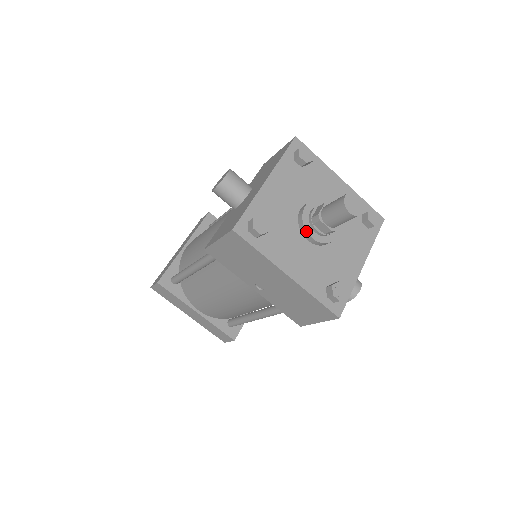
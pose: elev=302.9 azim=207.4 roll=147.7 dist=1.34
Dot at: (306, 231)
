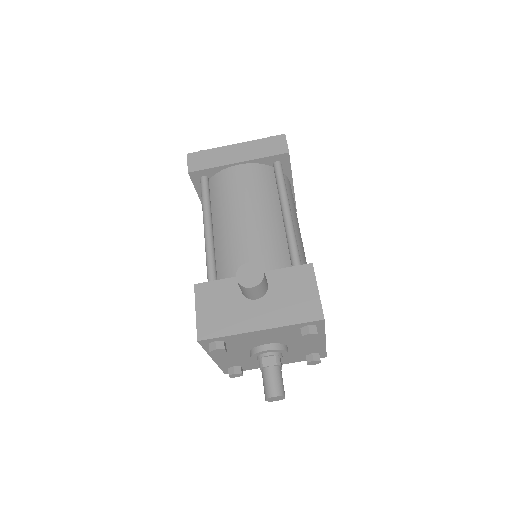
Dot at: (251, 357)
